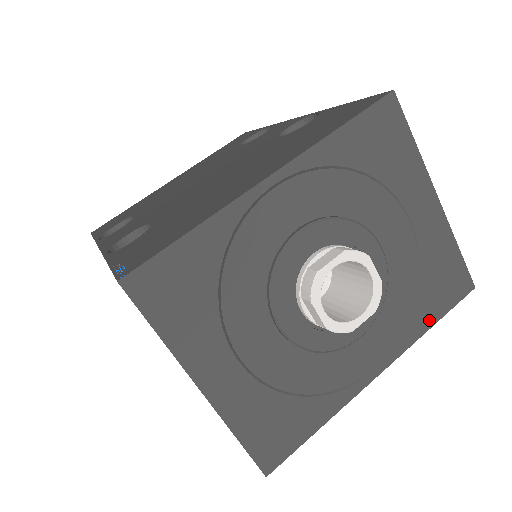
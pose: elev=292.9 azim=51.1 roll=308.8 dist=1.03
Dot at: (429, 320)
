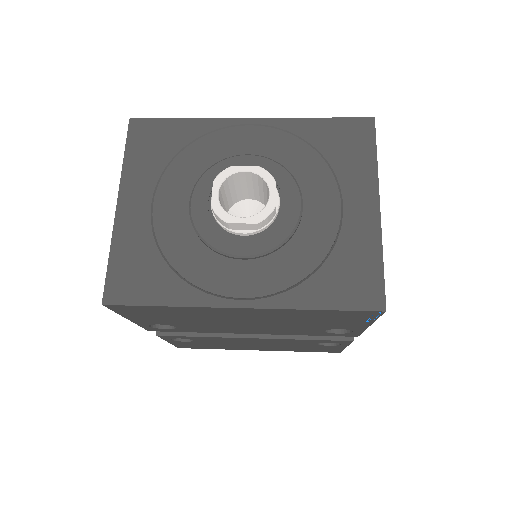
Dot at: (318, 301)
